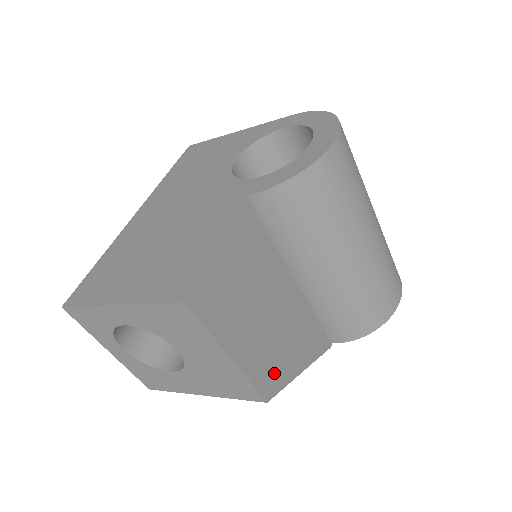
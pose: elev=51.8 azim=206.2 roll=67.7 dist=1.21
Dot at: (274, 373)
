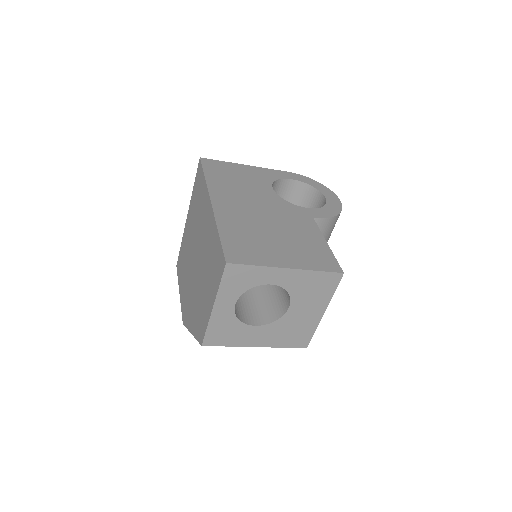
Dot at: occluded
